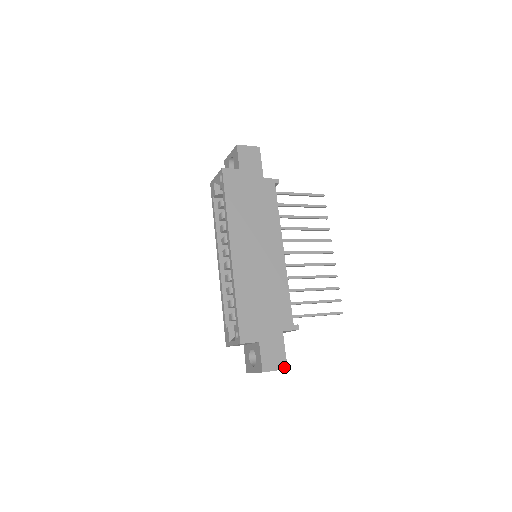
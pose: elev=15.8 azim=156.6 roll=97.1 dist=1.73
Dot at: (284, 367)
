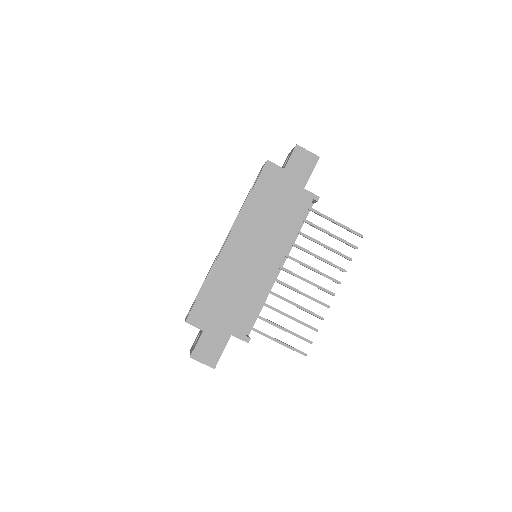
Dot at: (212, 365)
